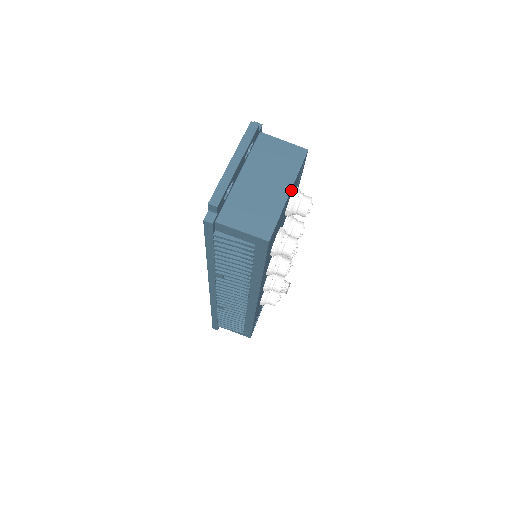
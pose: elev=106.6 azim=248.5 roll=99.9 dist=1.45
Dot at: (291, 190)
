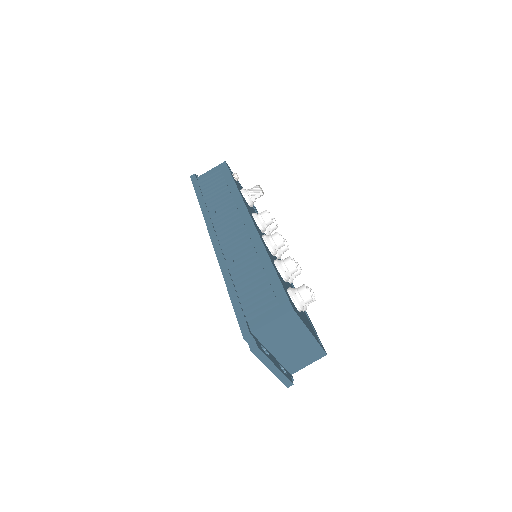
Dot at: (308, 329)
